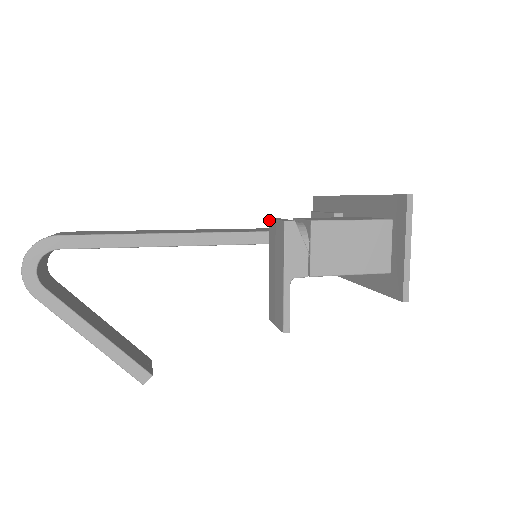
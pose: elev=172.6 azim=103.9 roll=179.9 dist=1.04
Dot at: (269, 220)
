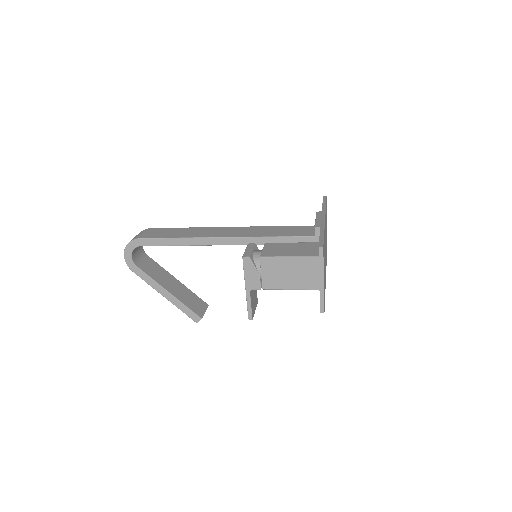
Dot at: (248, 245)
